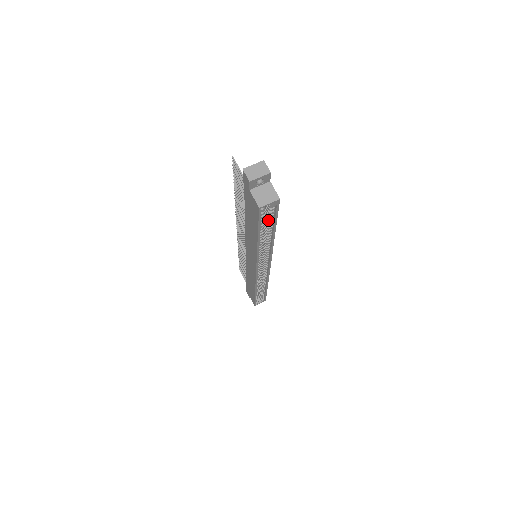
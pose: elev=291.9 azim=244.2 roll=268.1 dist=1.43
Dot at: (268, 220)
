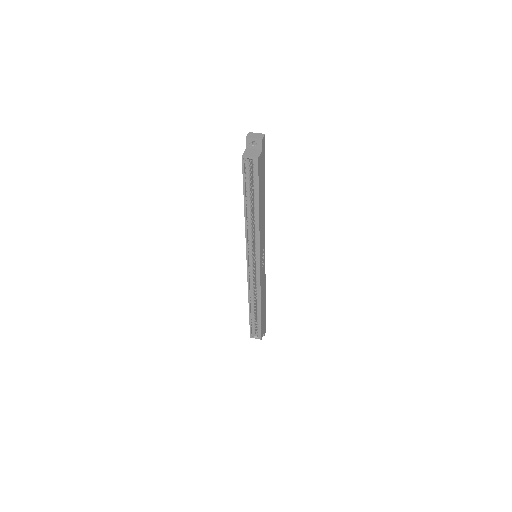
Dot at: (253, 186)
